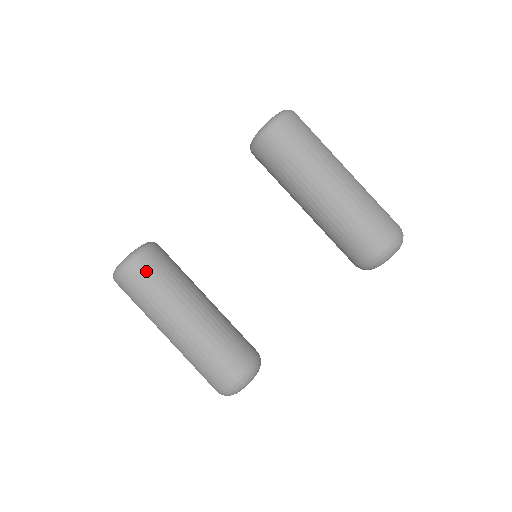
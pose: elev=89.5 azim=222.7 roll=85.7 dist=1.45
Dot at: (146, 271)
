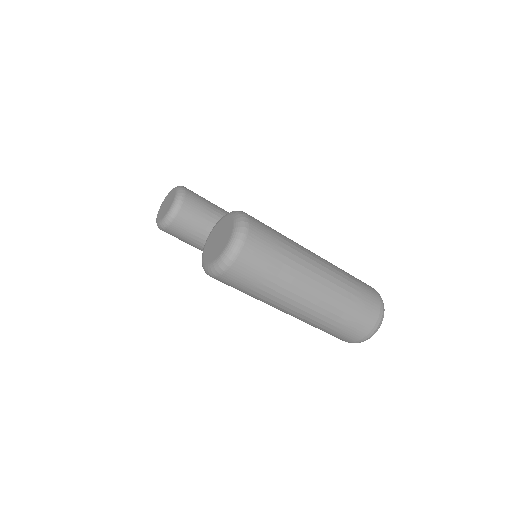
Dot at: (175, 236)
